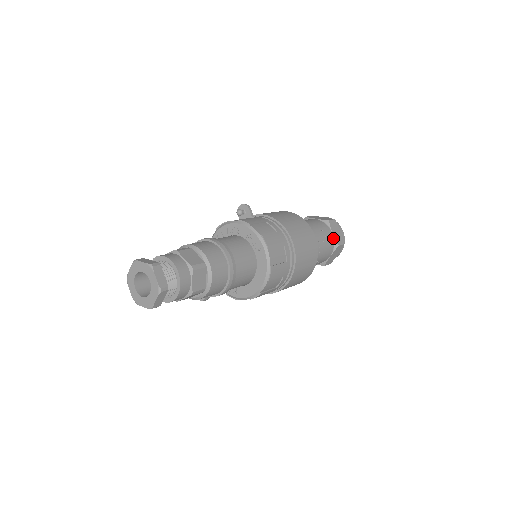
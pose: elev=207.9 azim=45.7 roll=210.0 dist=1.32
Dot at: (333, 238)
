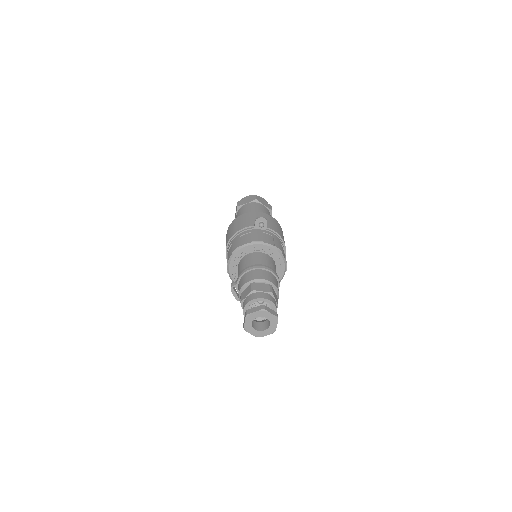
Dot at: occluded
